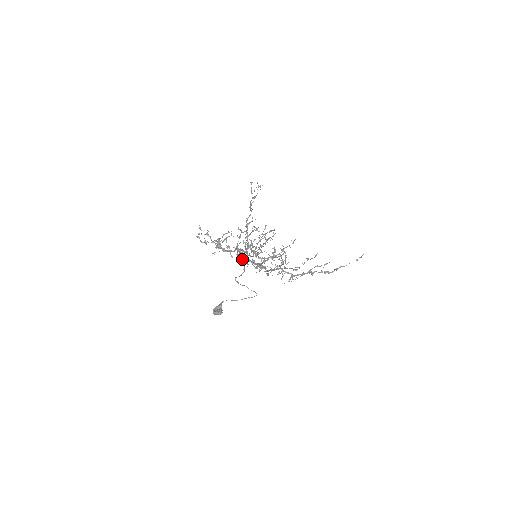
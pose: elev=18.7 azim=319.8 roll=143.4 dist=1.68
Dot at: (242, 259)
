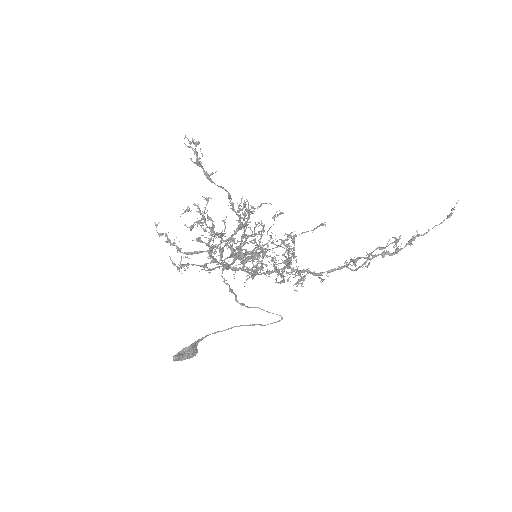
Dot at: occluded
